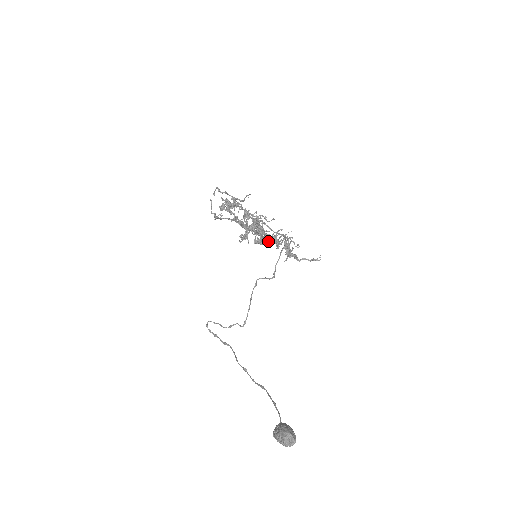
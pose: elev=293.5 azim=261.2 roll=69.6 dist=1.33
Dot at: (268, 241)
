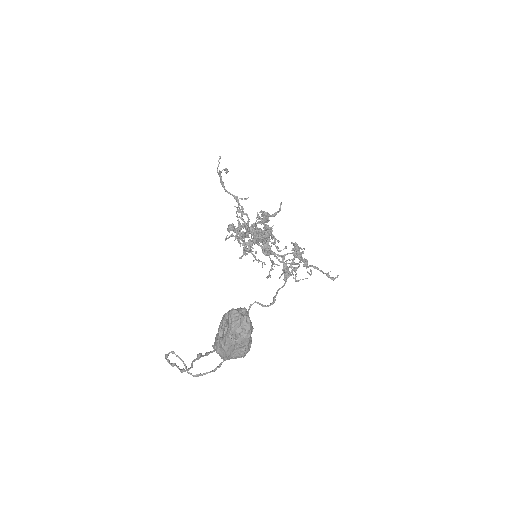
Dot at: (274, 213)
